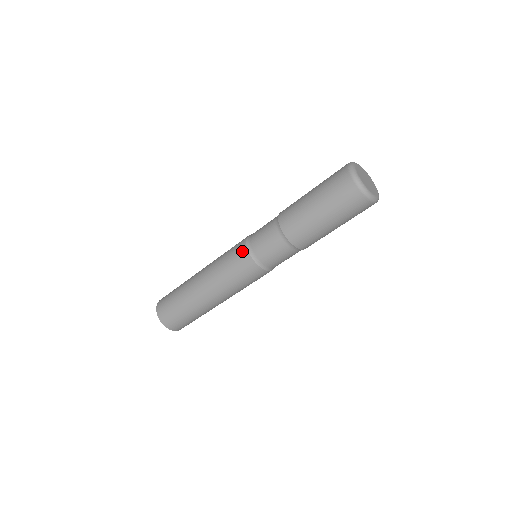
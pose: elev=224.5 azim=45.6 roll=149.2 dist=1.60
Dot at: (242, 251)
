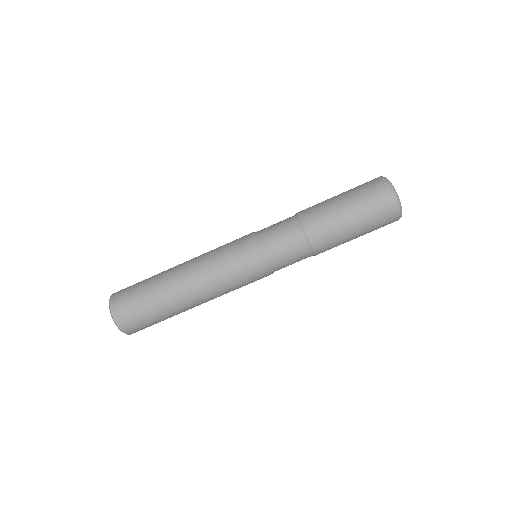
Dot at: (247, 237)
